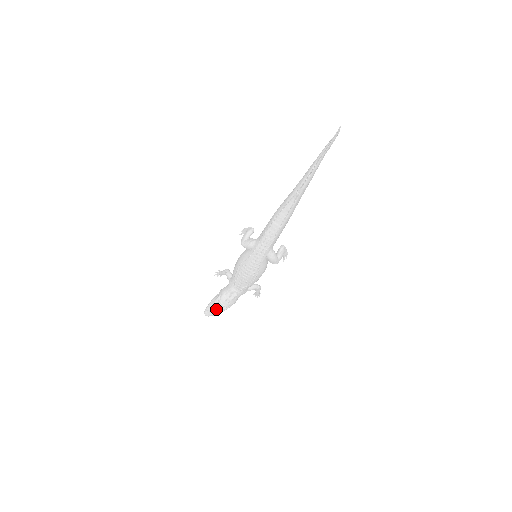
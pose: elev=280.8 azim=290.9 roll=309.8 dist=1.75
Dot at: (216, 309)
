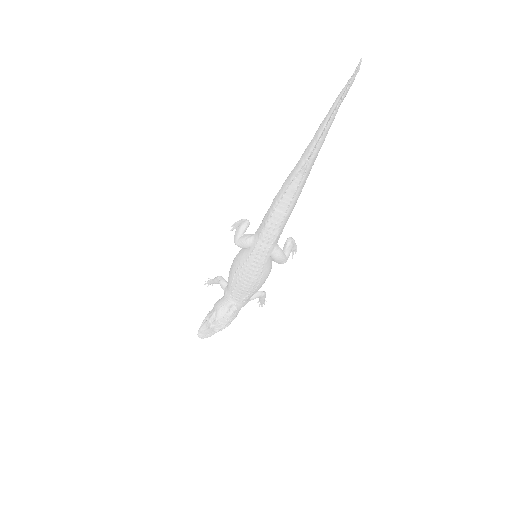
Dot at: (212, 329)
